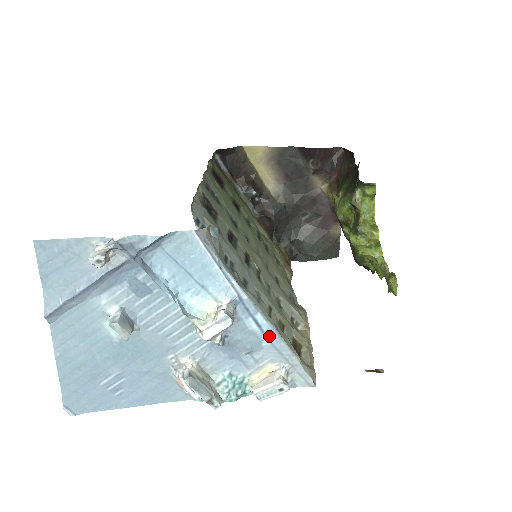
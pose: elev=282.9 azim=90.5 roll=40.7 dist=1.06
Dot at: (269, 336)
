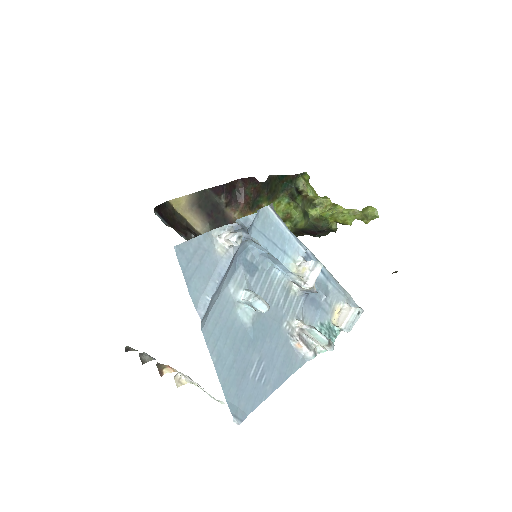
Dot at: (330, 279)
